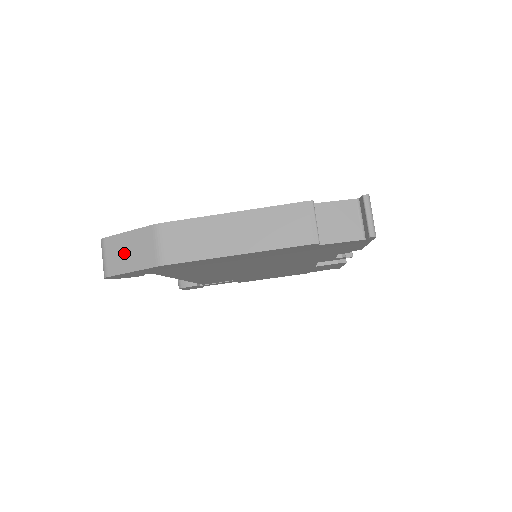
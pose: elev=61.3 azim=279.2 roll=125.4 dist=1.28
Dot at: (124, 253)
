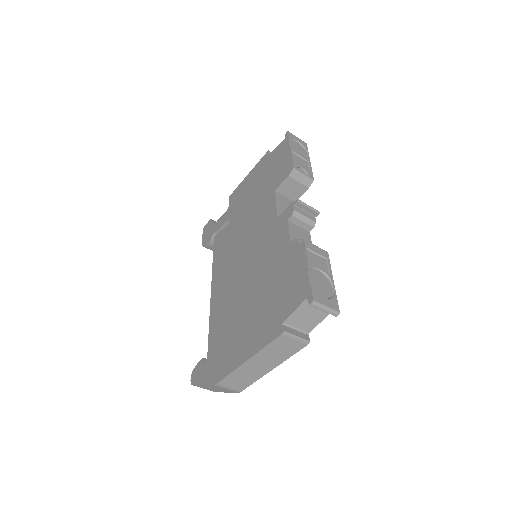
Dot at: (213, 389)
